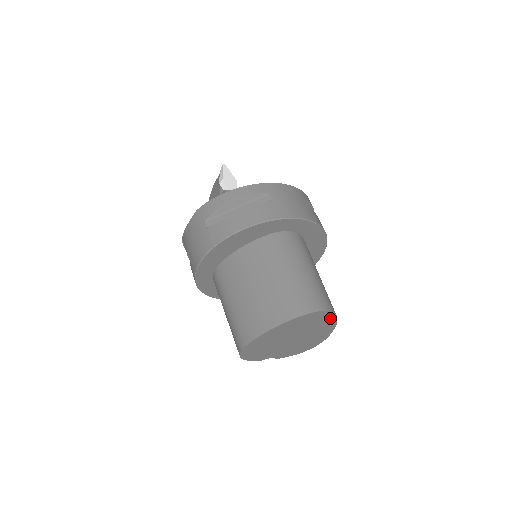
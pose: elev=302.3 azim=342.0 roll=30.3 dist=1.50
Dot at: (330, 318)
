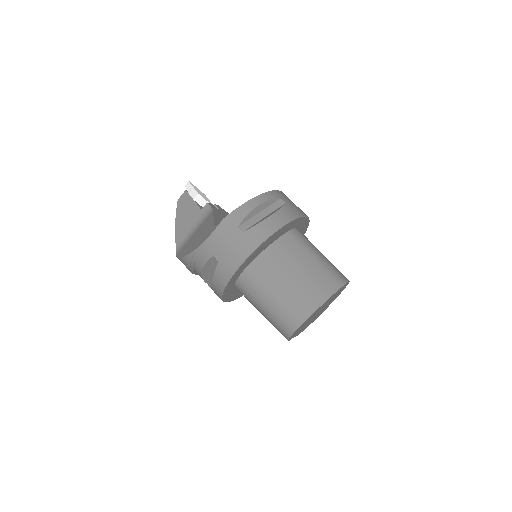
Dot at: (343, 289)
